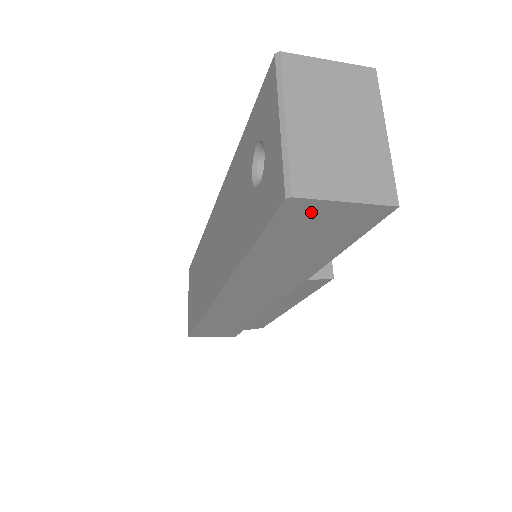
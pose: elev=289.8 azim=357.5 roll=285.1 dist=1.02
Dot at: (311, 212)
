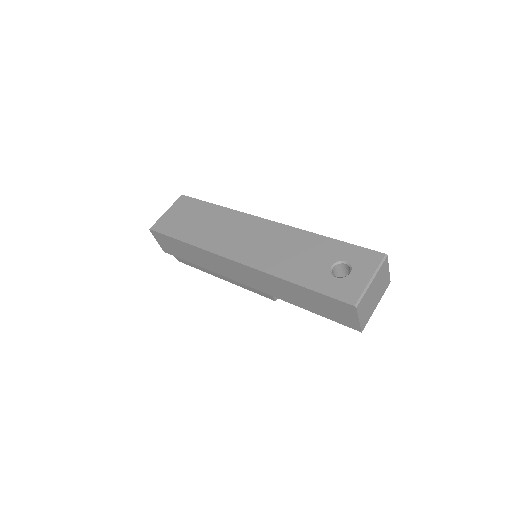
Dot at: (348, 311)
